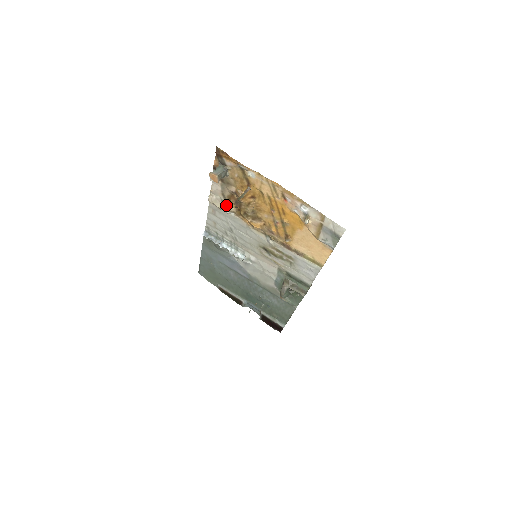
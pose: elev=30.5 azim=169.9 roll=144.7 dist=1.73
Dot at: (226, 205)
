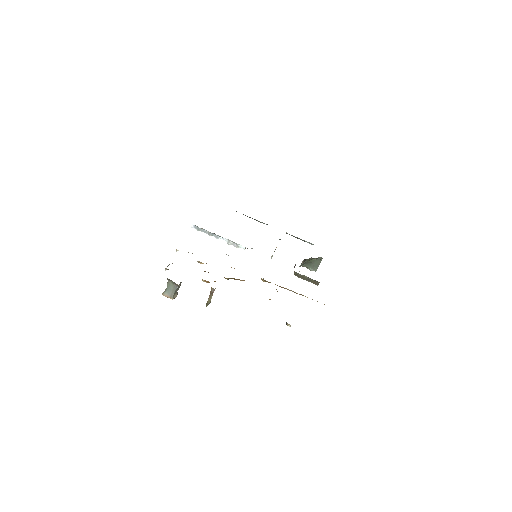
Dot at: (199, 262)
